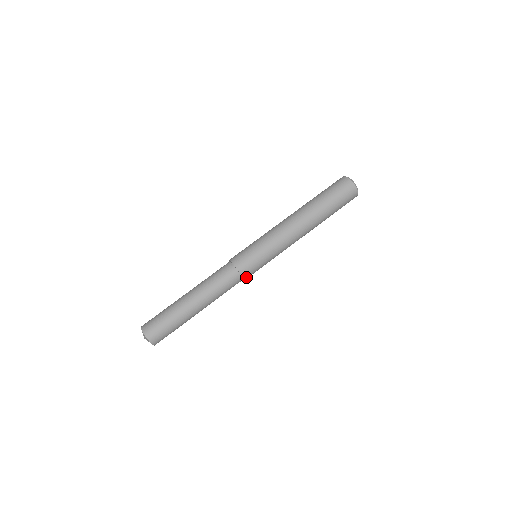
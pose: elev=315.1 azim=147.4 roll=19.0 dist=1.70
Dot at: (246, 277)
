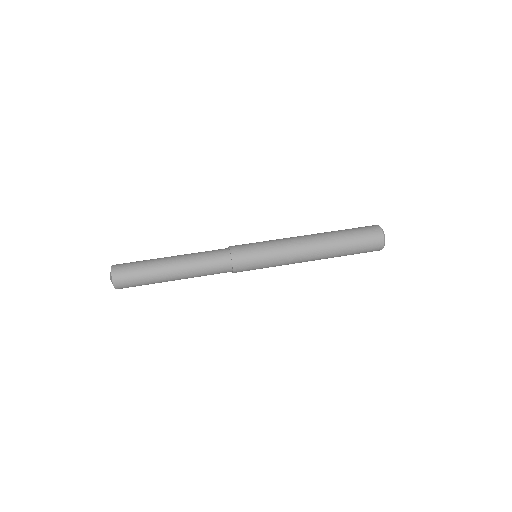
Dot at: (236, 267)
